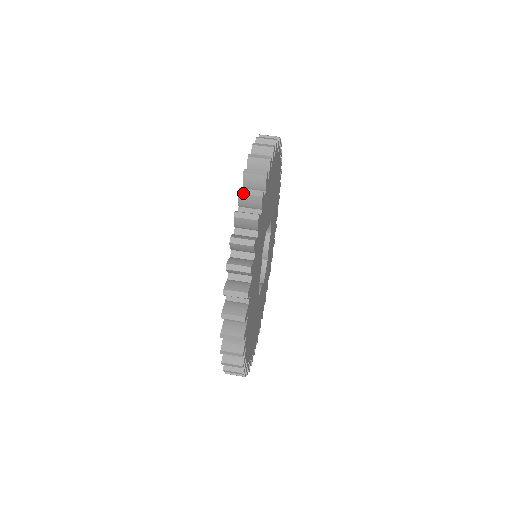
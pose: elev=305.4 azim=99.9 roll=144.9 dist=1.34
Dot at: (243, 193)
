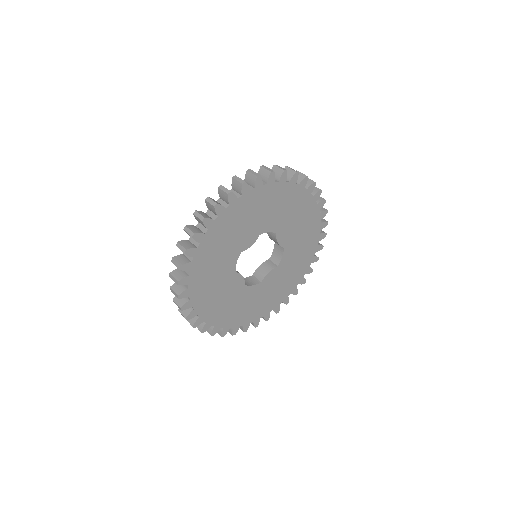
Dot at: (276, 165)
